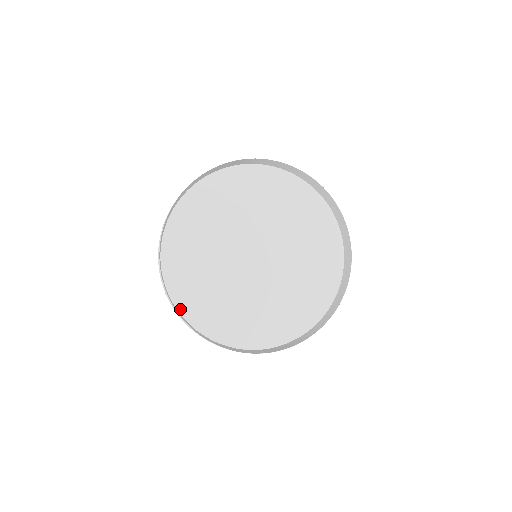
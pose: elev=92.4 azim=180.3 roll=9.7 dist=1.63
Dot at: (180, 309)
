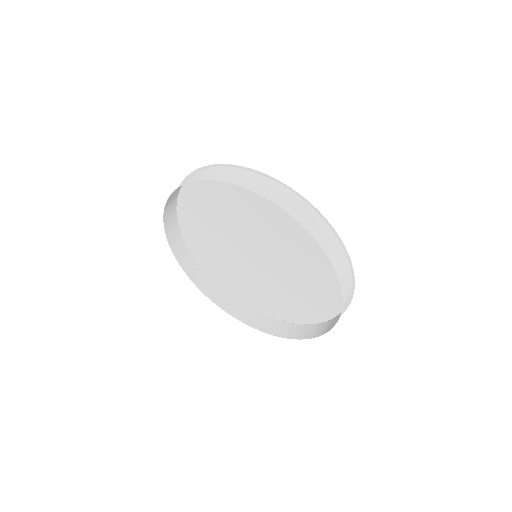
Dot at: (226, 289)
